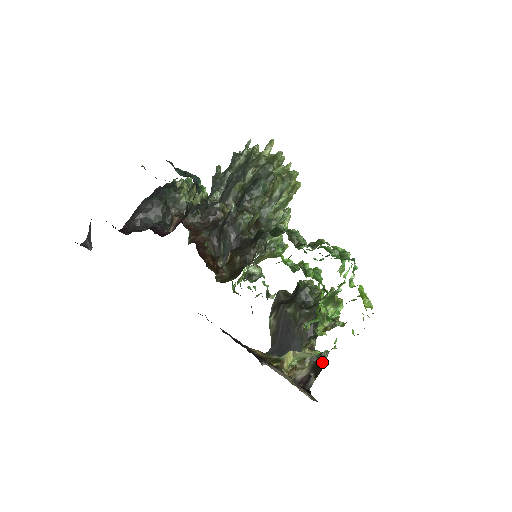
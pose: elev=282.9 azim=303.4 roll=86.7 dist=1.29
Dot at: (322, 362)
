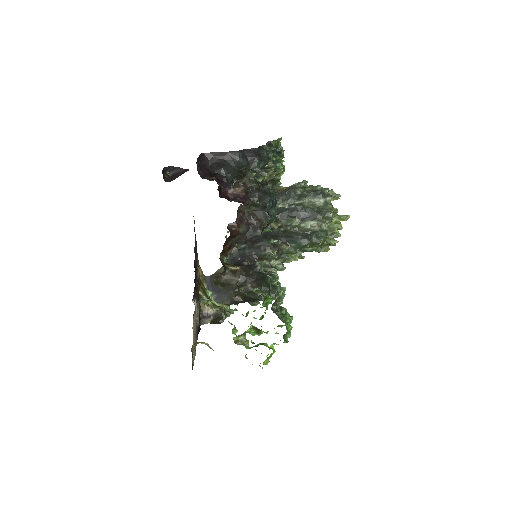
Dot at: (223, 319)
